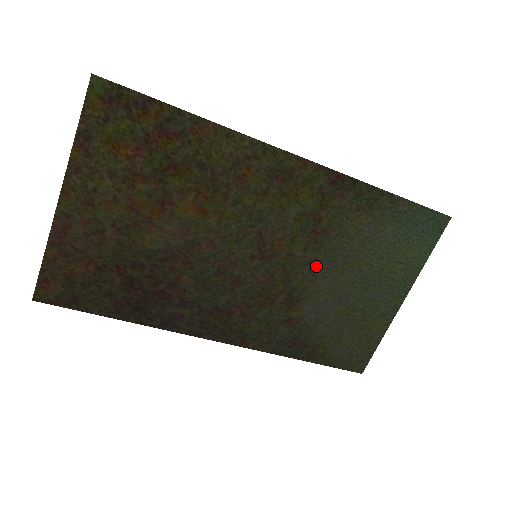
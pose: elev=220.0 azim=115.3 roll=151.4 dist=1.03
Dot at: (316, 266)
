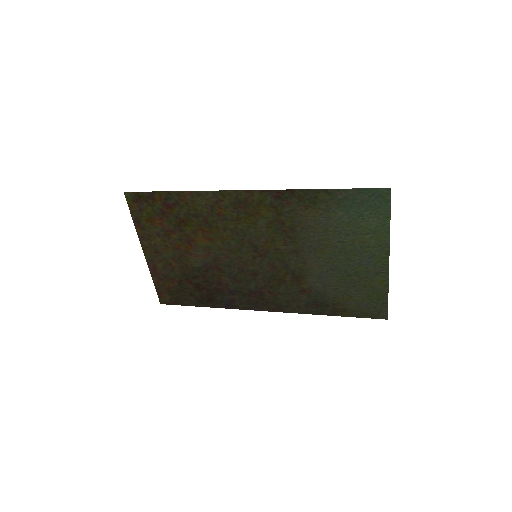
Dot at: (300, 252)
